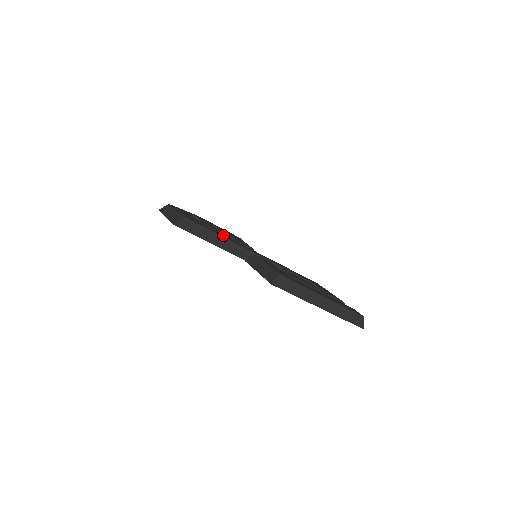
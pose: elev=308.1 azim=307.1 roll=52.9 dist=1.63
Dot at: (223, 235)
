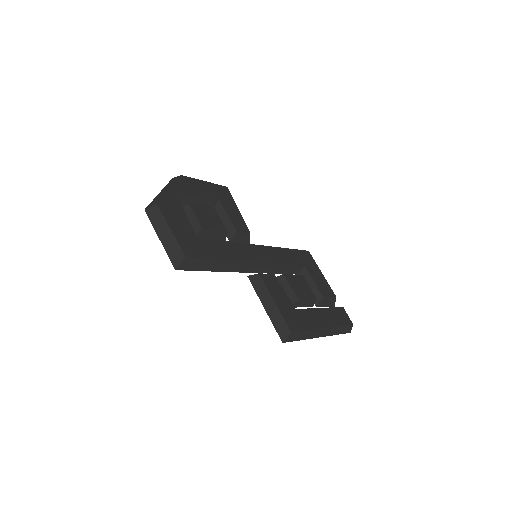
Dot at: (224, 245)
